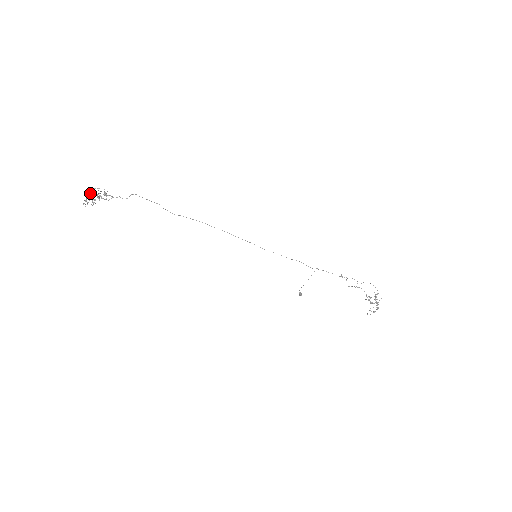
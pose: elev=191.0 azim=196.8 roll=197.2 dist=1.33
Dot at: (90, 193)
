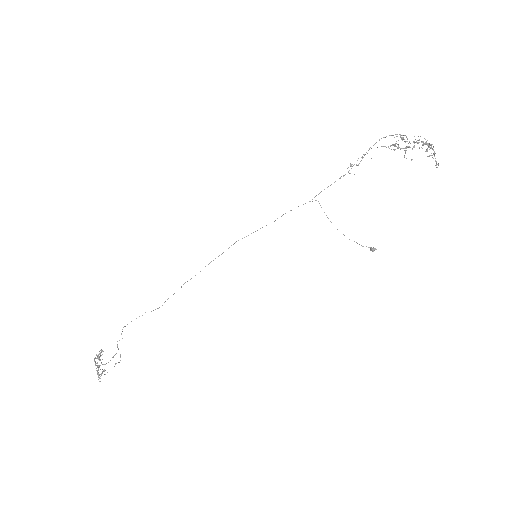
Dot at: (95, 365)
